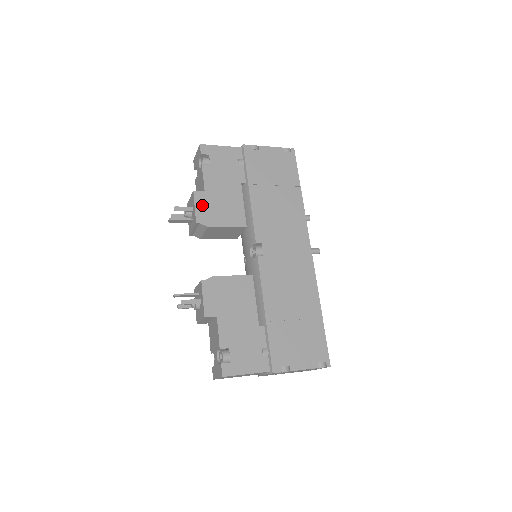
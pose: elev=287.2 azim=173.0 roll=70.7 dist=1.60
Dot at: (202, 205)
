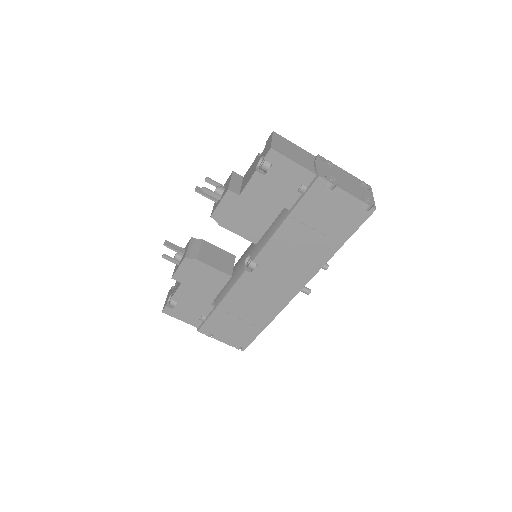
Dot at: (227, 206)
